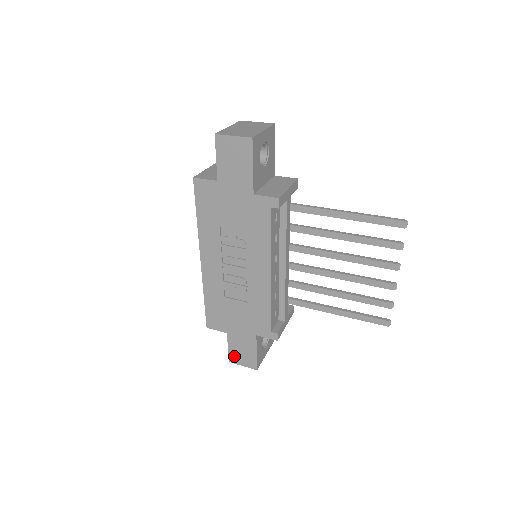
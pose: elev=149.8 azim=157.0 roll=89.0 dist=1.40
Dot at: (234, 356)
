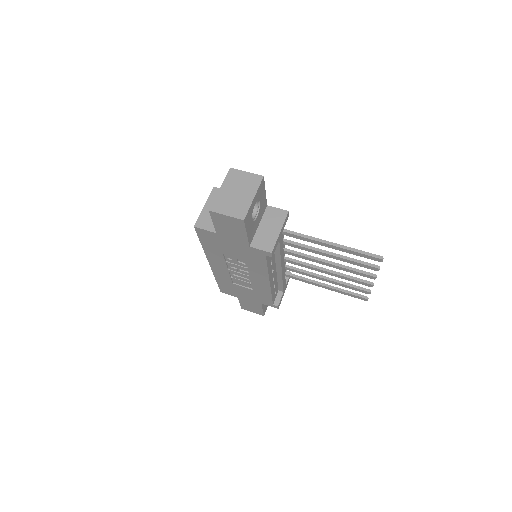
Dot at: (245, 307)
